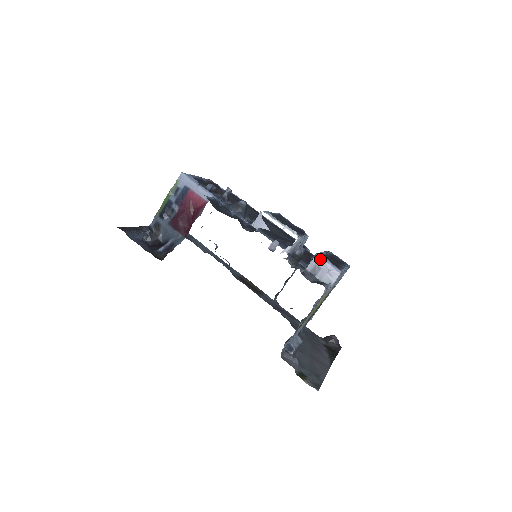
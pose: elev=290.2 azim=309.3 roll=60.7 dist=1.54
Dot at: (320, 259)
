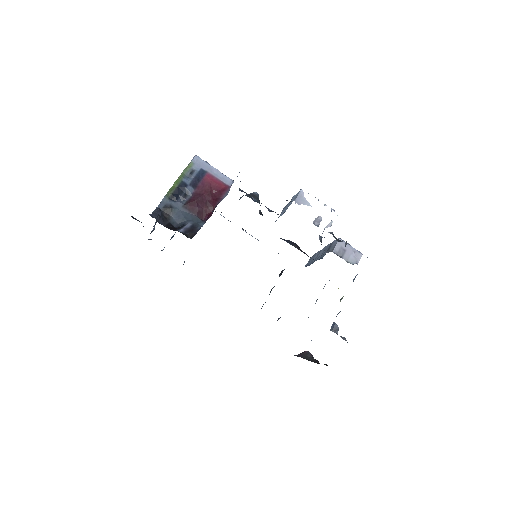
Dot at: (344, 242)
